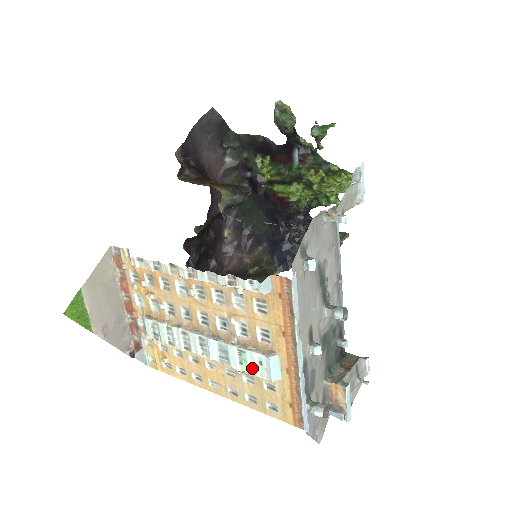
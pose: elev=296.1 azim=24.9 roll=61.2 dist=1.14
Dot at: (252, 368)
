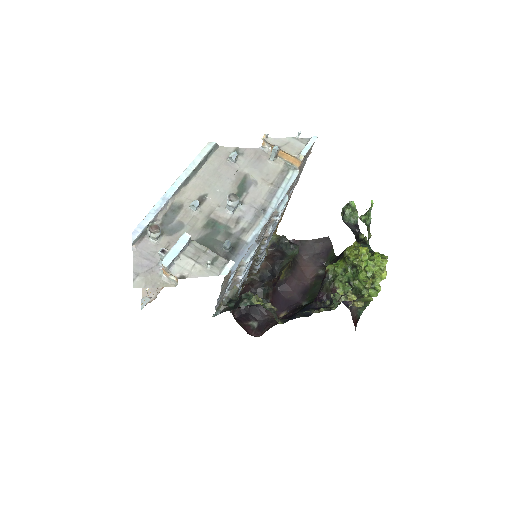
Dot at: occluded
